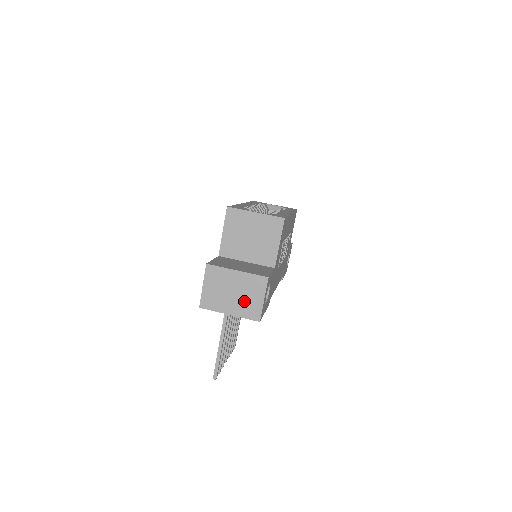
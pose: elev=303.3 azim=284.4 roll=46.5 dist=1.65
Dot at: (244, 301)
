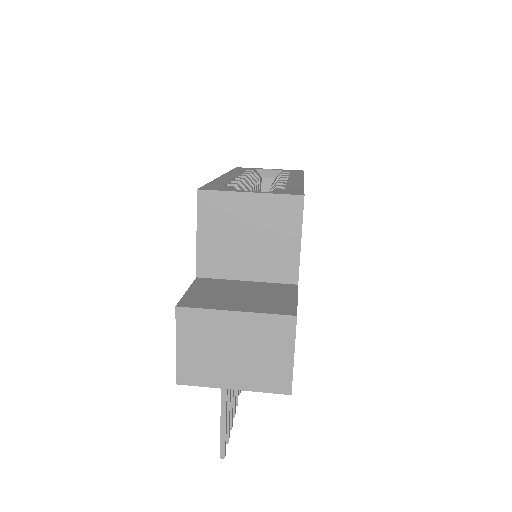
Dot at: (257, 363)
